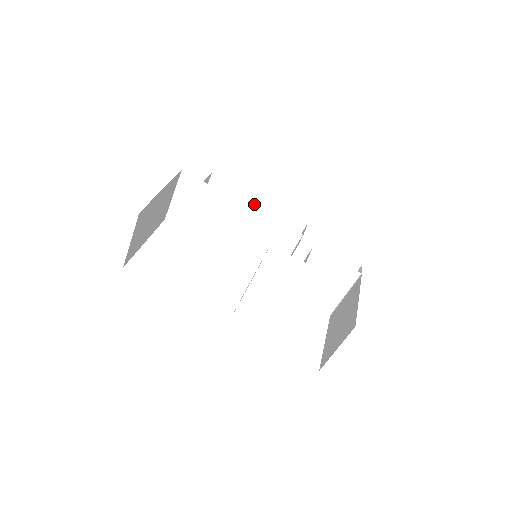
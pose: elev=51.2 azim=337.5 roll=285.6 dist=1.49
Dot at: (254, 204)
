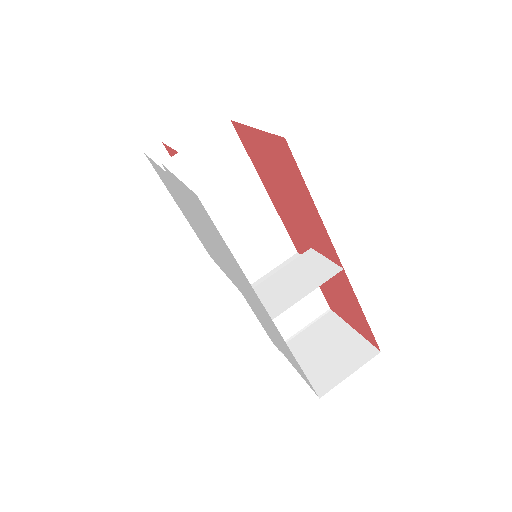
Dot at: occluded
